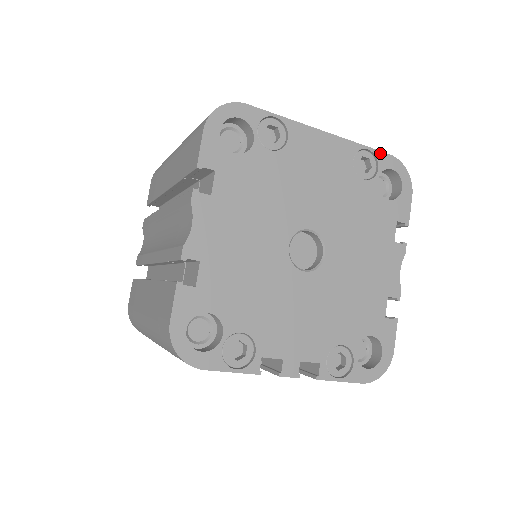
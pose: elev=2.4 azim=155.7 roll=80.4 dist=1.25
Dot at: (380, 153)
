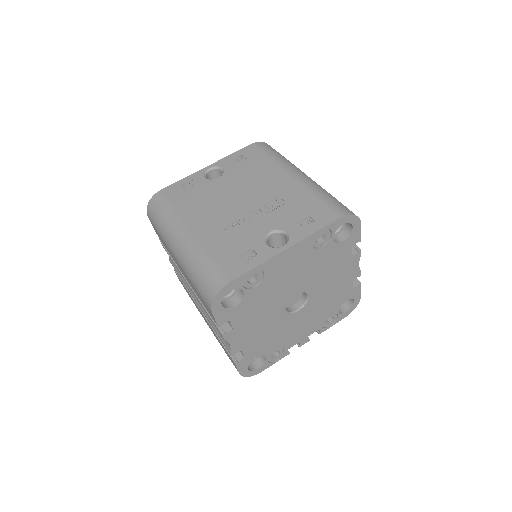
Dot at: (331, 224)
